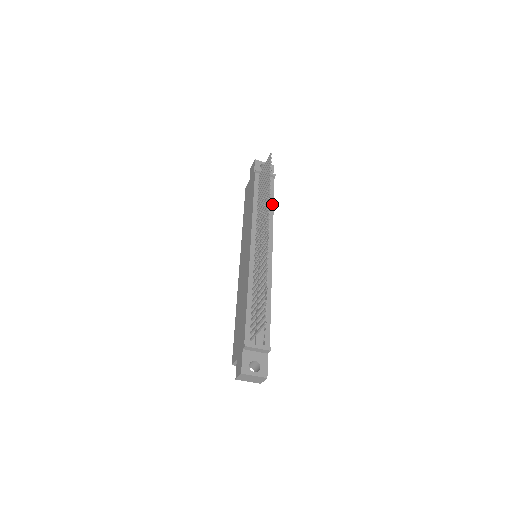
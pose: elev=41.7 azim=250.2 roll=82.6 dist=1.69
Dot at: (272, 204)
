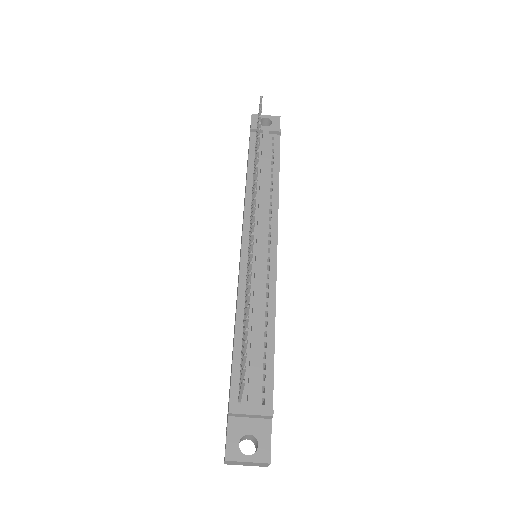
Dot at: (277, 174)
